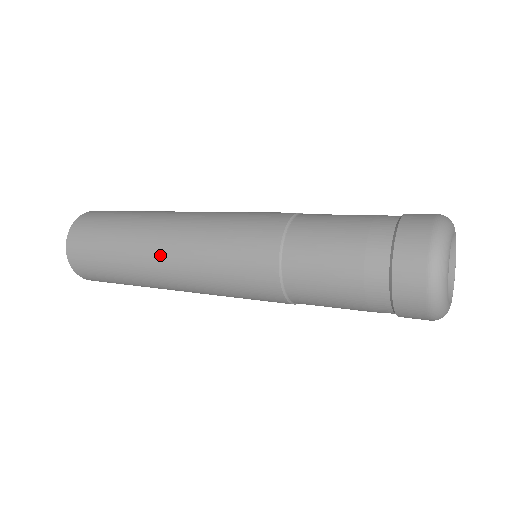
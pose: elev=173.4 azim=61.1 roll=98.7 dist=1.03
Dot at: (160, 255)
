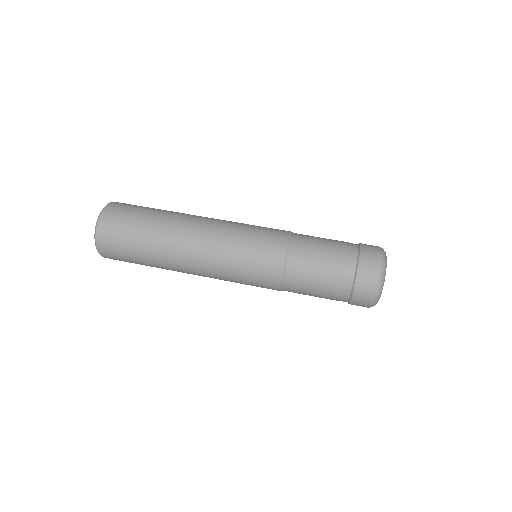
Dot at: (191, 244)
